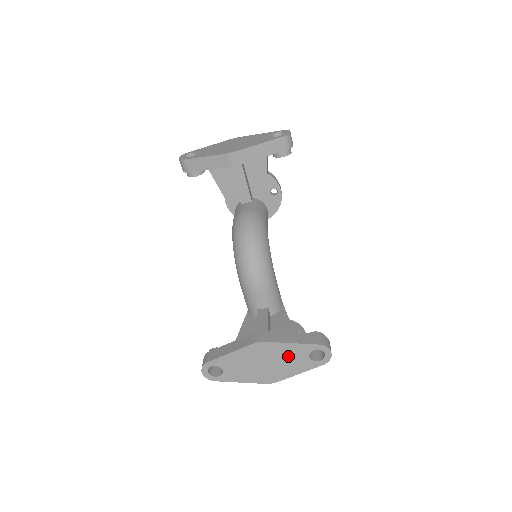
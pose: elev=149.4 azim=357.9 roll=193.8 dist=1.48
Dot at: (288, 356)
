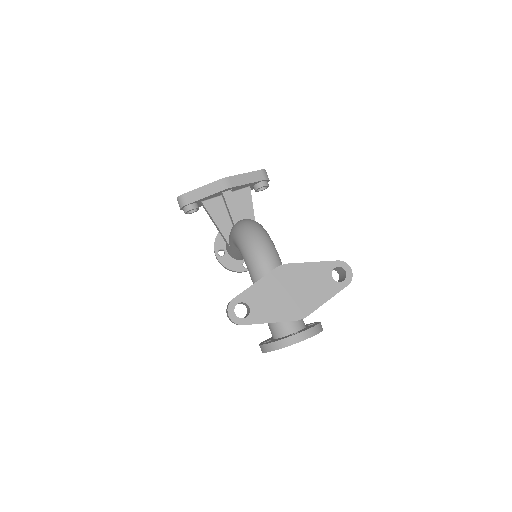
Dot at: (312, 279)
